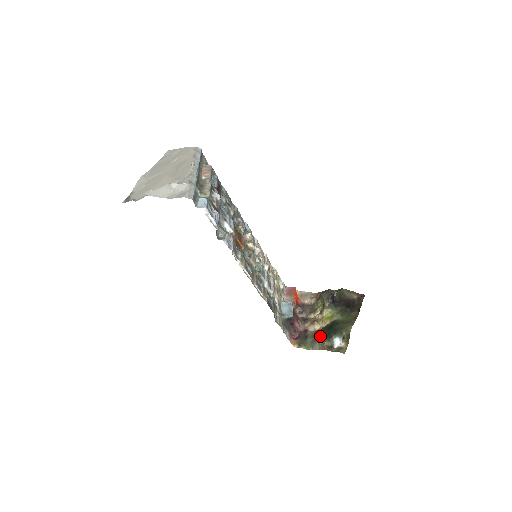
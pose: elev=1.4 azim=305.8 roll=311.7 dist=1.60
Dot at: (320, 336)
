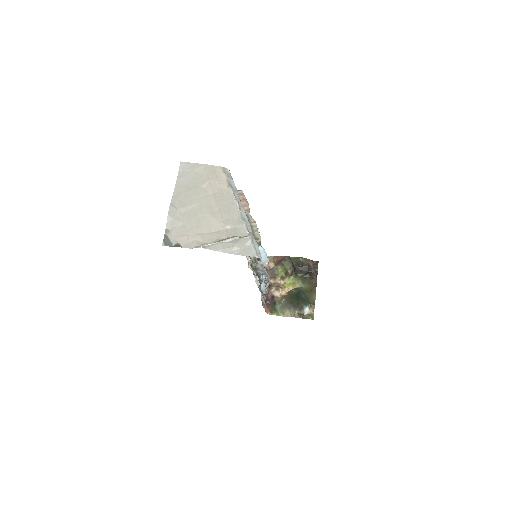
Dot at: (289, 304)
